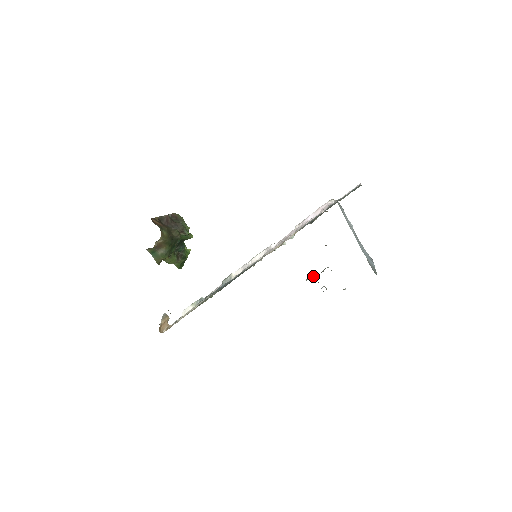
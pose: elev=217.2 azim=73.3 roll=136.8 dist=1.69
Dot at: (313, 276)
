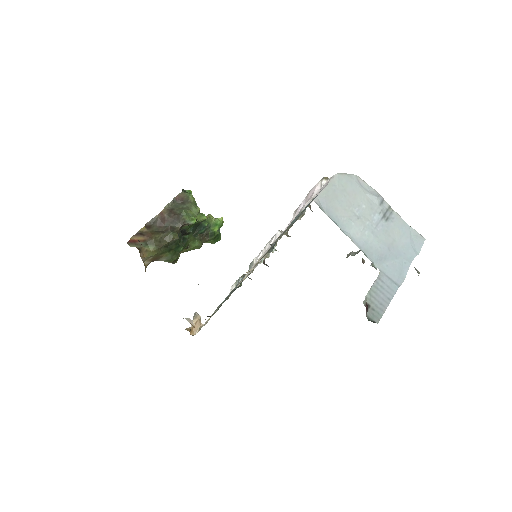
Dot at: (353, 253)
